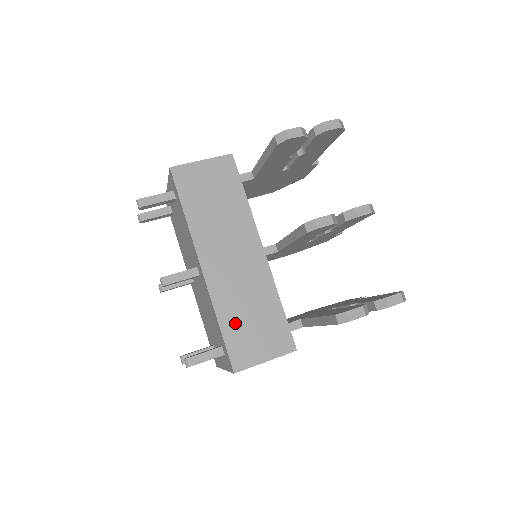
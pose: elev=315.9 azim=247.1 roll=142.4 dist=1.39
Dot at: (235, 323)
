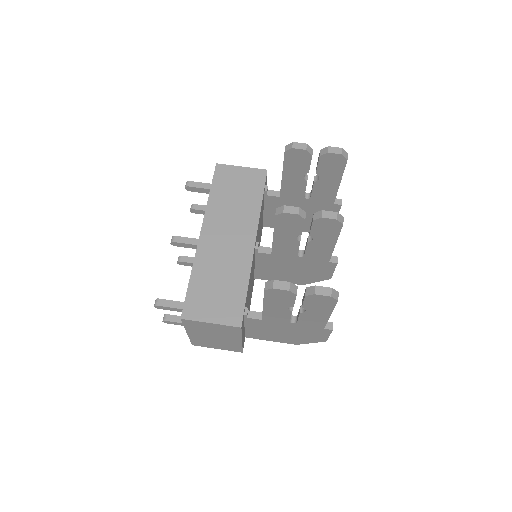
Dot at: (203, 283)
